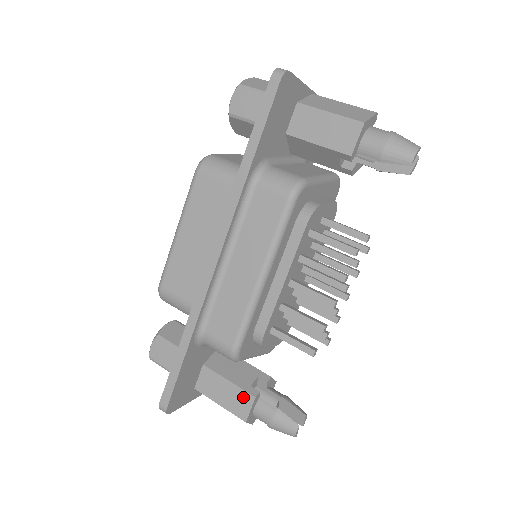
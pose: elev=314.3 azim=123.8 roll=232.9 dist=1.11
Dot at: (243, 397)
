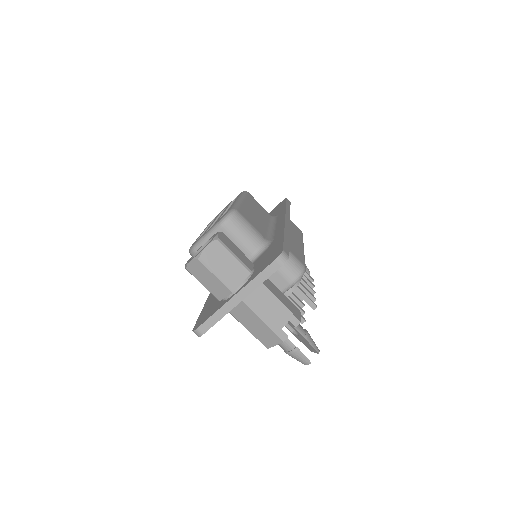
Dot at: occluded
